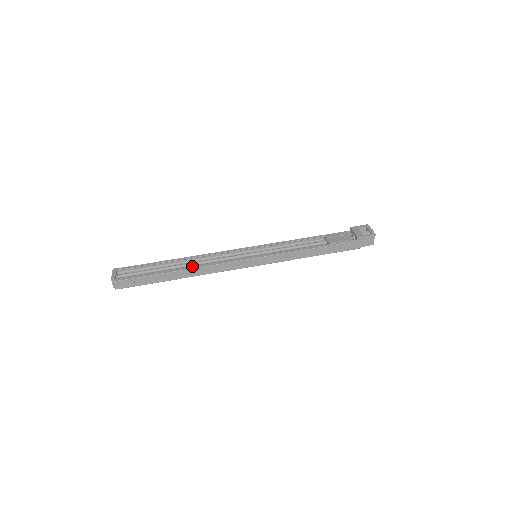
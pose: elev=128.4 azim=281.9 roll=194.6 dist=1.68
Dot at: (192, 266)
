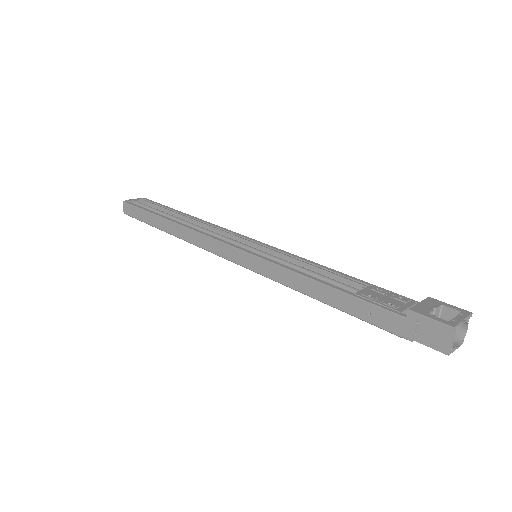
Dot at: occluded
